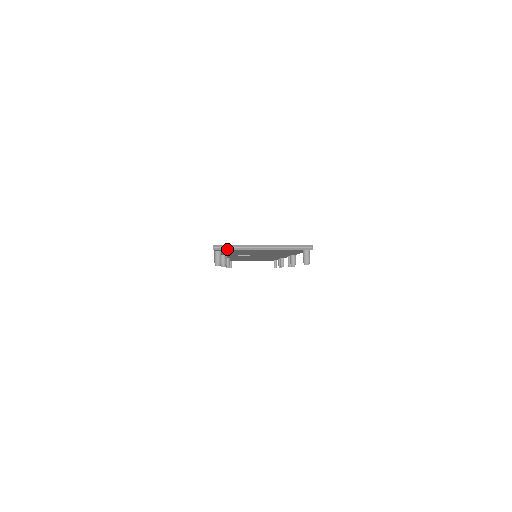
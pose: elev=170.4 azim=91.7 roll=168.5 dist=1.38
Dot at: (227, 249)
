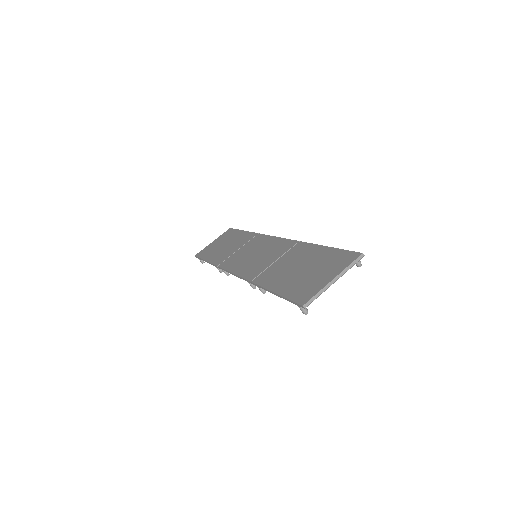
Dot at: occluded
